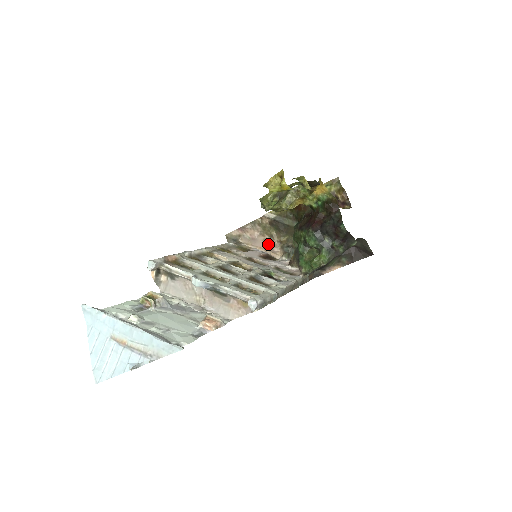
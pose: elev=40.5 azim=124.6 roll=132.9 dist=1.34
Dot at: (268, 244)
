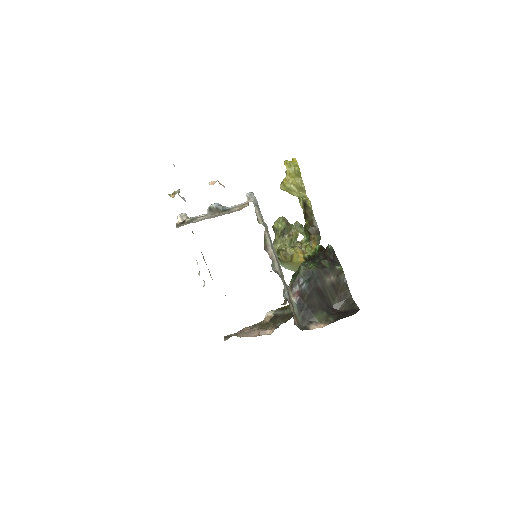
Dot at: occluded
